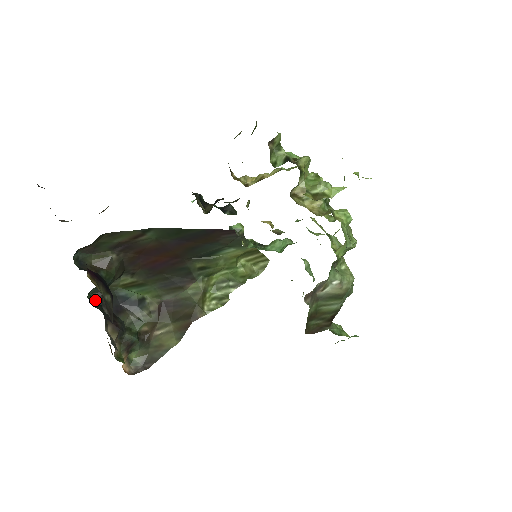
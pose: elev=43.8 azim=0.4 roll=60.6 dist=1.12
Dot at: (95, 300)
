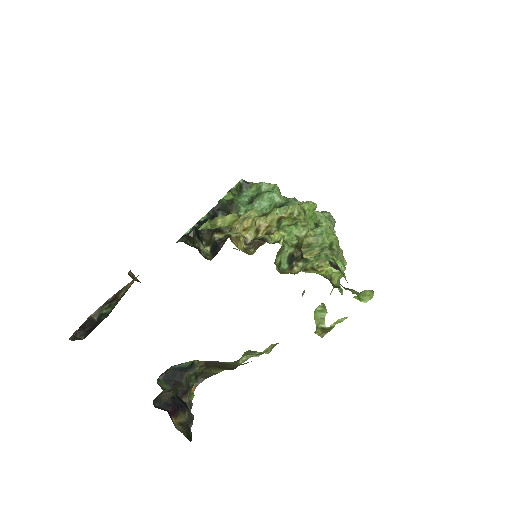
Dot at: (162, 379)
